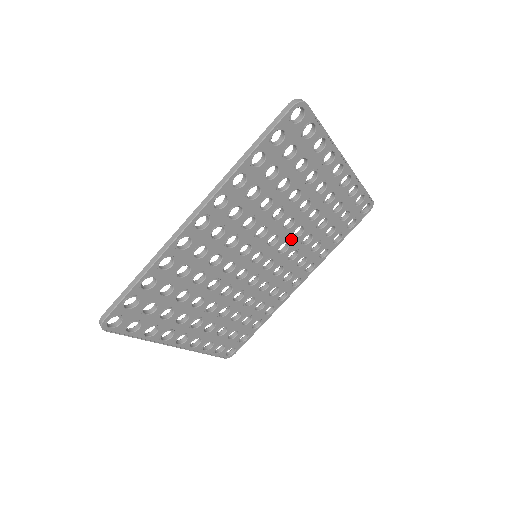
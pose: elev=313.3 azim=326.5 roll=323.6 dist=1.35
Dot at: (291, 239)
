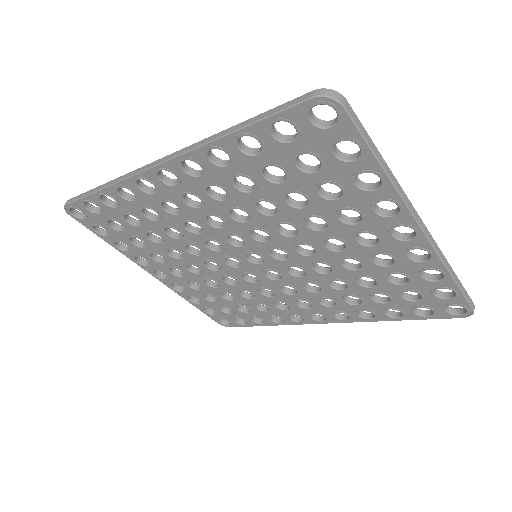
Dot at: (310, 269)
